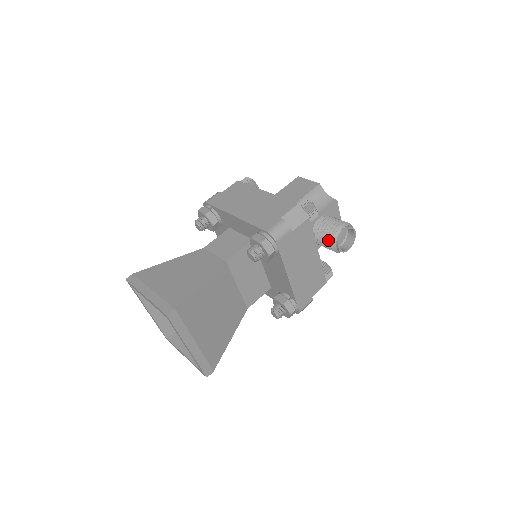
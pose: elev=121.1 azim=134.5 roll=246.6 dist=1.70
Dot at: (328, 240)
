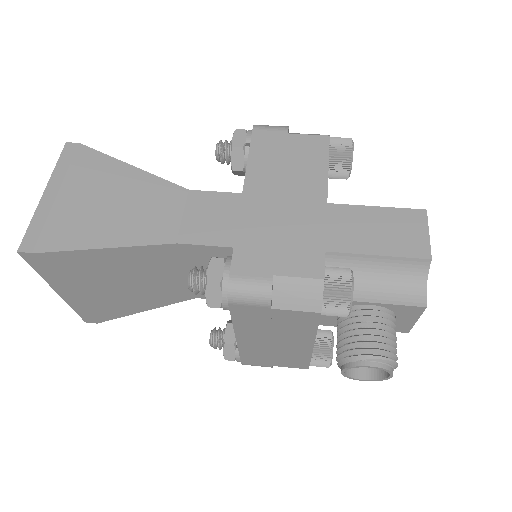
Dot at: (341, 347)
